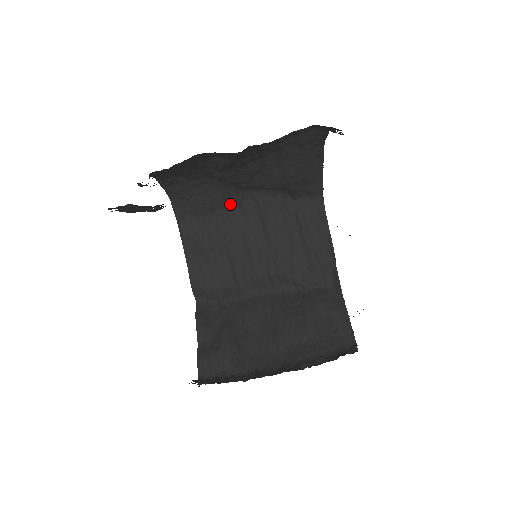
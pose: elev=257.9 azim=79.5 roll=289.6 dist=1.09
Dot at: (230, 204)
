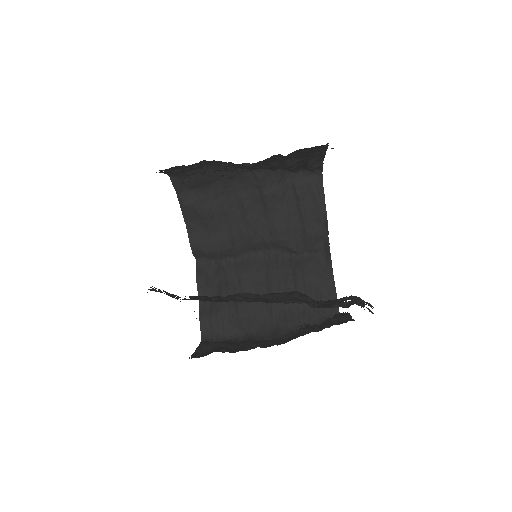
Dot at: occluded
